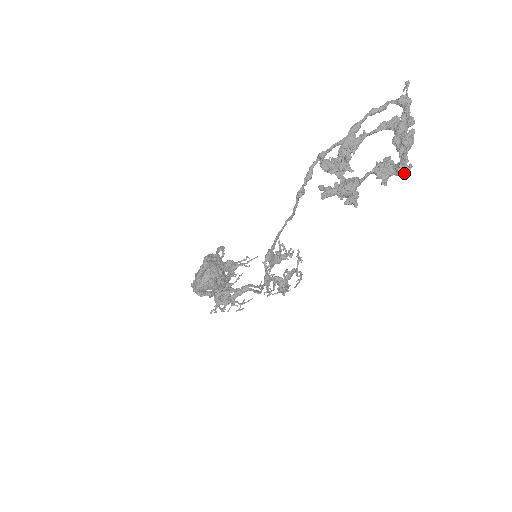
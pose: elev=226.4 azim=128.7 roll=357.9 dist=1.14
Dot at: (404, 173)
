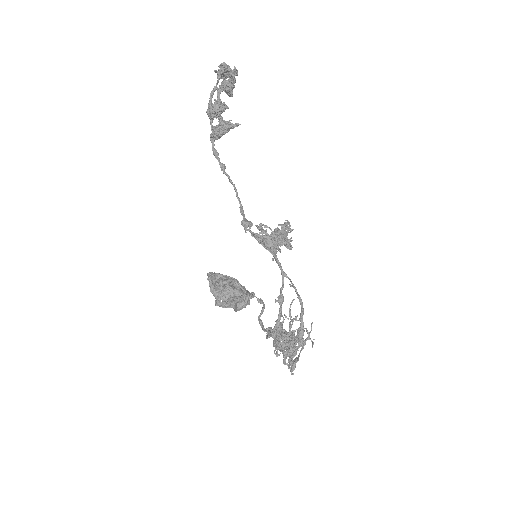
Dot at: (235, 72)
